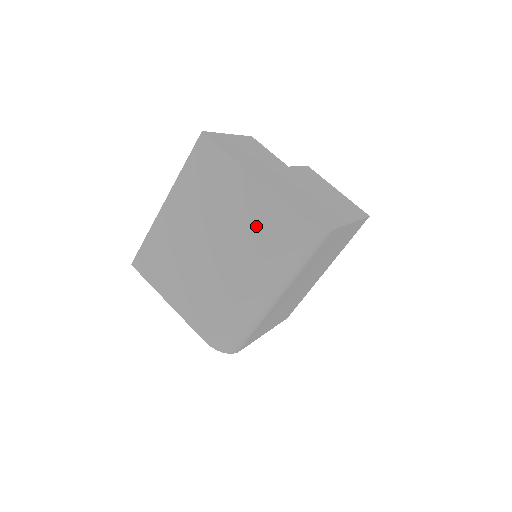
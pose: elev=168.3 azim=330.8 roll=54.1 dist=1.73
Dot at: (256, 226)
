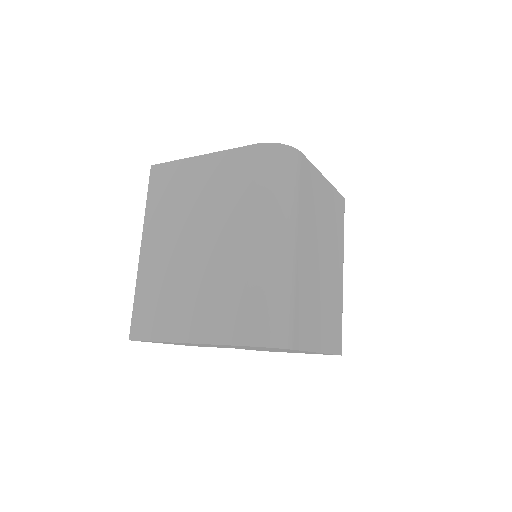
Dot at: (230, 186)
